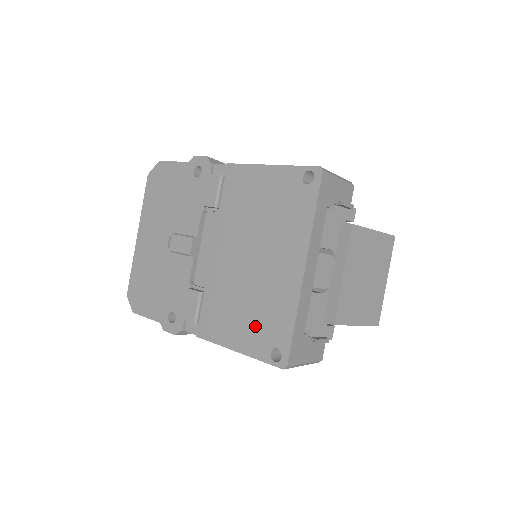
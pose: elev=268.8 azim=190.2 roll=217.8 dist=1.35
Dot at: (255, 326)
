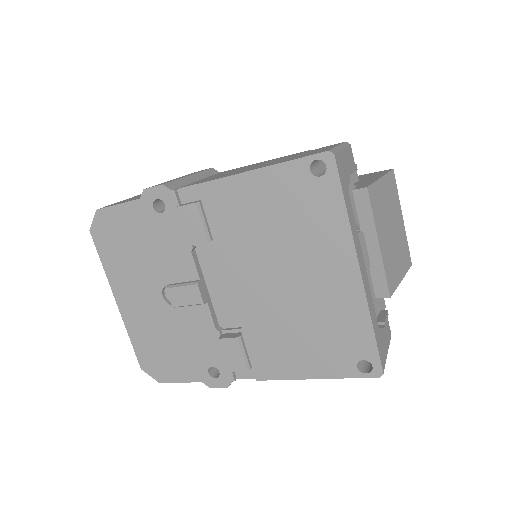
Dot at: (325, 348)
